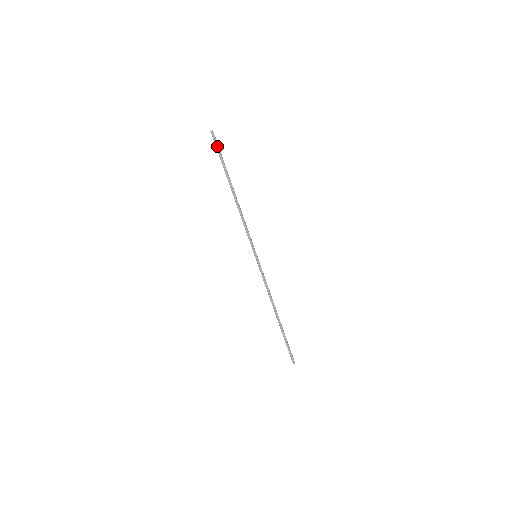
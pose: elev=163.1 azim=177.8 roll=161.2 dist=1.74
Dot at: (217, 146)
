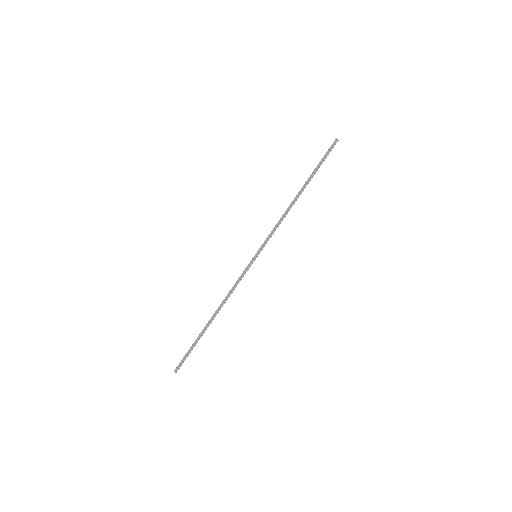
Dot at: (328, 152)
